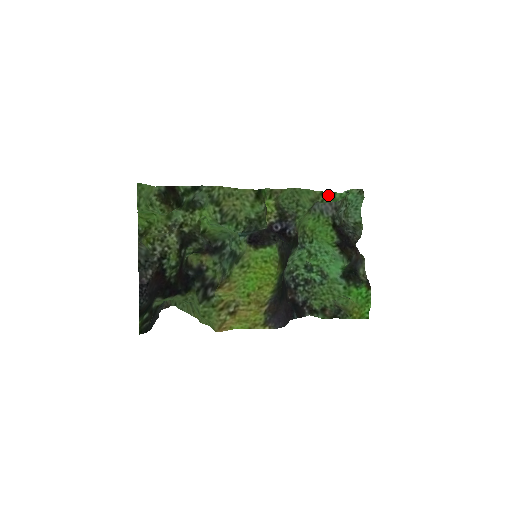
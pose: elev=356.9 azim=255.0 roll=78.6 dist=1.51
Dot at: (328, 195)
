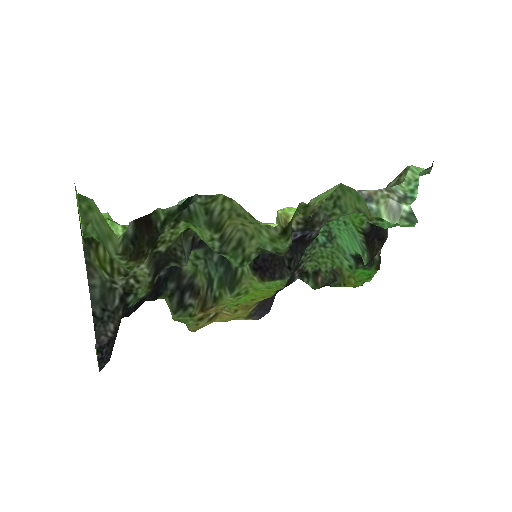
Dot at: (386, 224)
